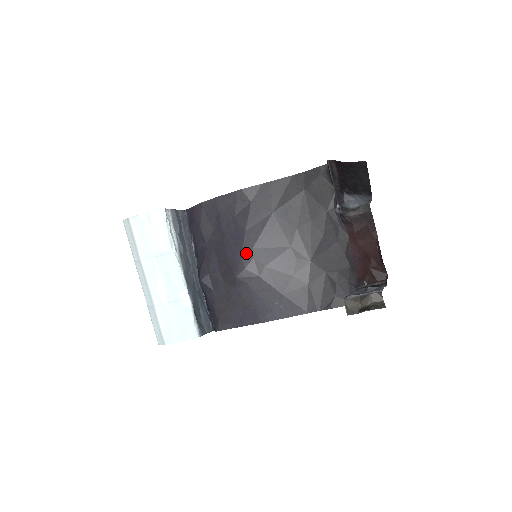
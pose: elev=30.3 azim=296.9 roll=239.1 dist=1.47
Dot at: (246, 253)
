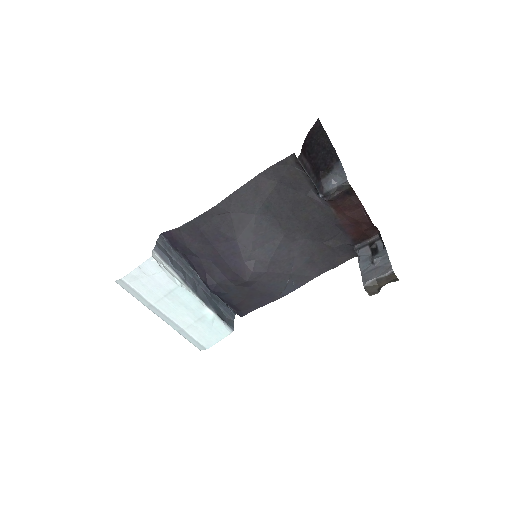
Dot at: (247, 259)
